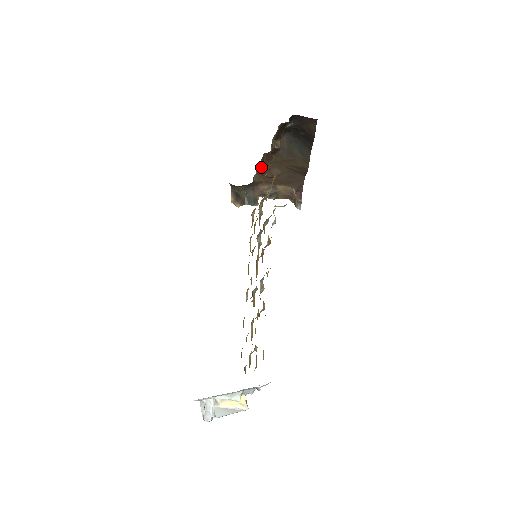
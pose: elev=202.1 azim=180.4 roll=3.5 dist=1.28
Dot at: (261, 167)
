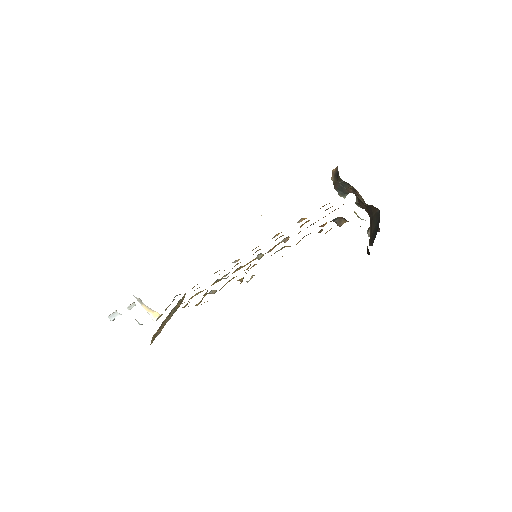
Dot at: (354, 193)
